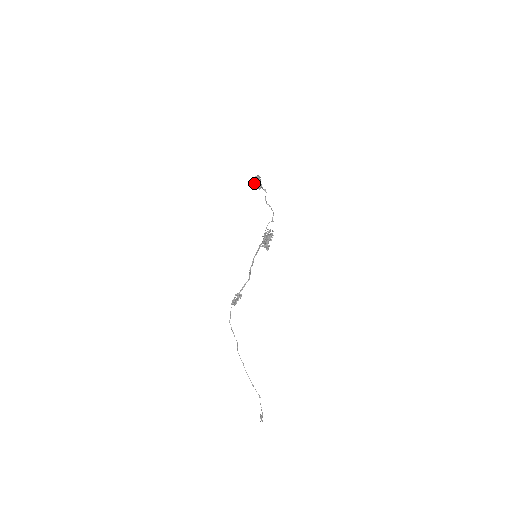
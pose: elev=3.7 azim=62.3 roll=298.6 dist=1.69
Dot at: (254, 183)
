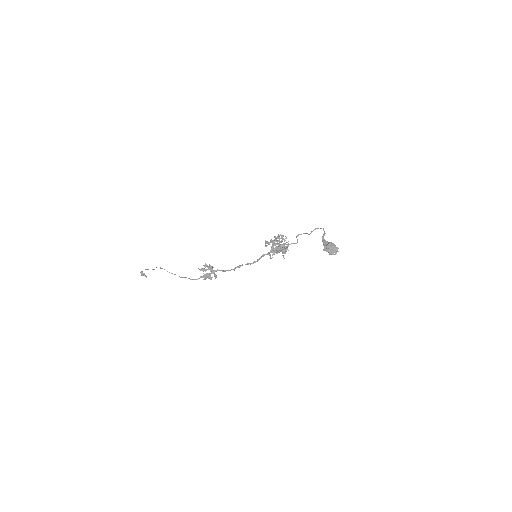
Dot at: (327, 251)
